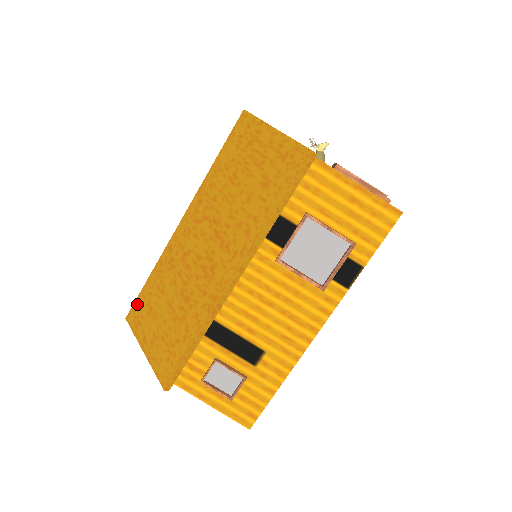
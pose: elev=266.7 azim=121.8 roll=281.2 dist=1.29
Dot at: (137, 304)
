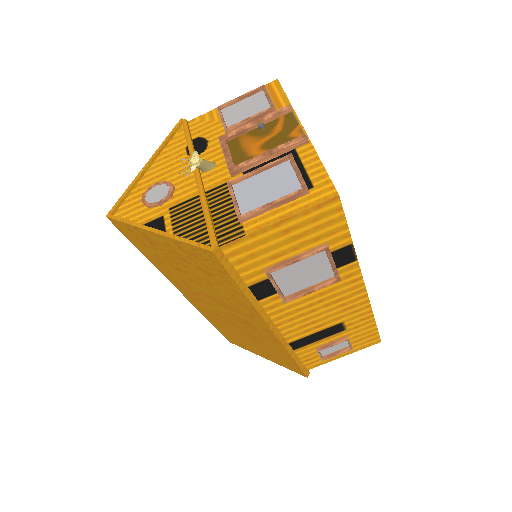
Dot at: (226, 336)
